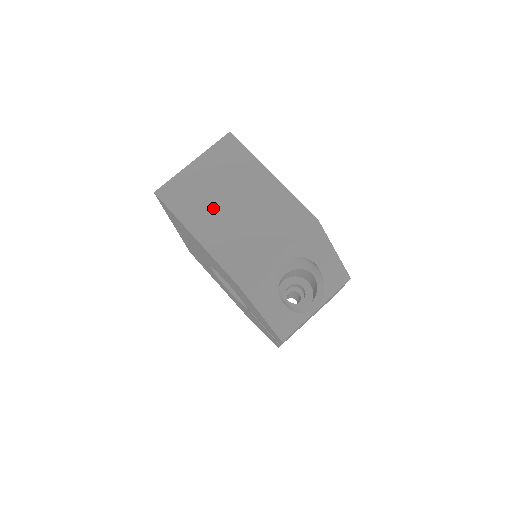
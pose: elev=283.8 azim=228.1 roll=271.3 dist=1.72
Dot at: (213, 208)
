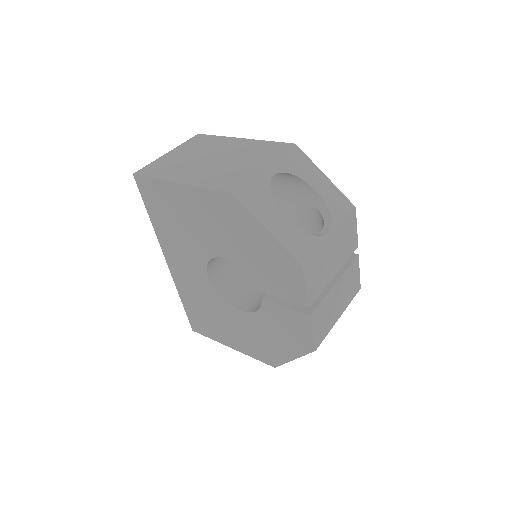
Dot at: (191, 165)
